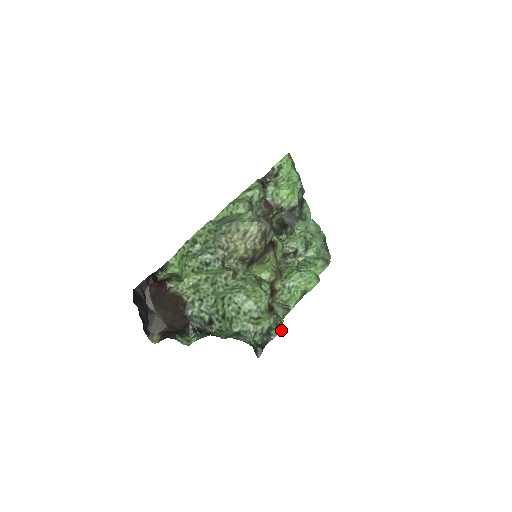
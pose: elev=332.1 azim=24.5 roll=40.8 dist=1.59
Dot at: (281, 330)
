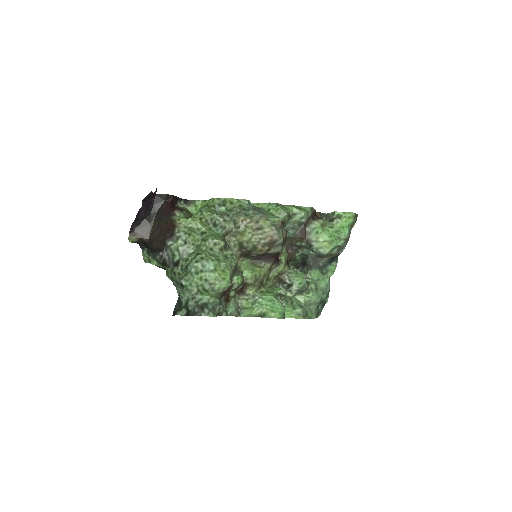
Dot at: (214, 316)
